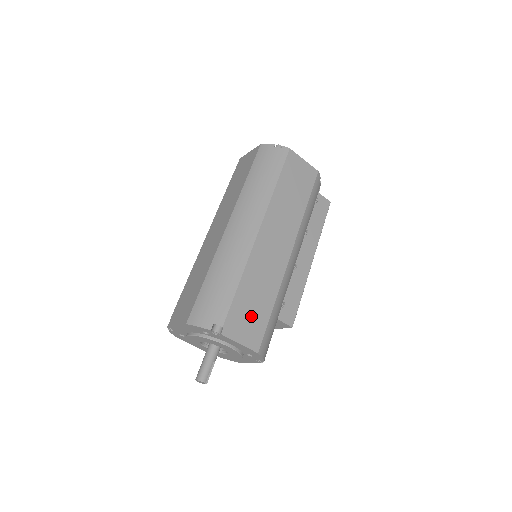
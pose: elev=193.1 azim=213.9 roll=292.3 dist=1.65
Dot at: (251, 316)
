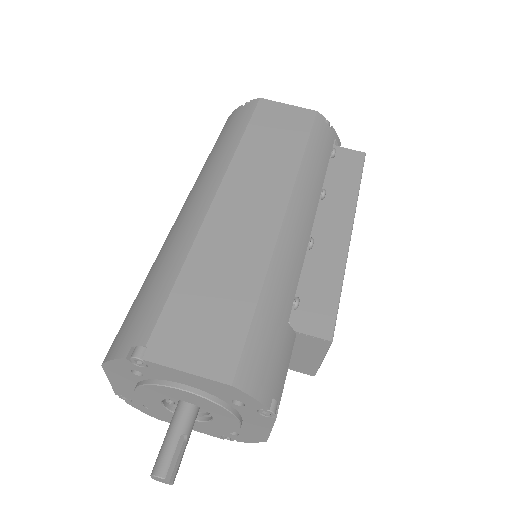
Dot at: (209, 320)
